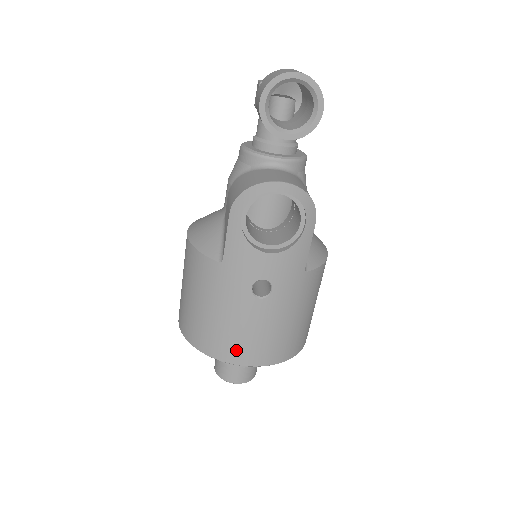
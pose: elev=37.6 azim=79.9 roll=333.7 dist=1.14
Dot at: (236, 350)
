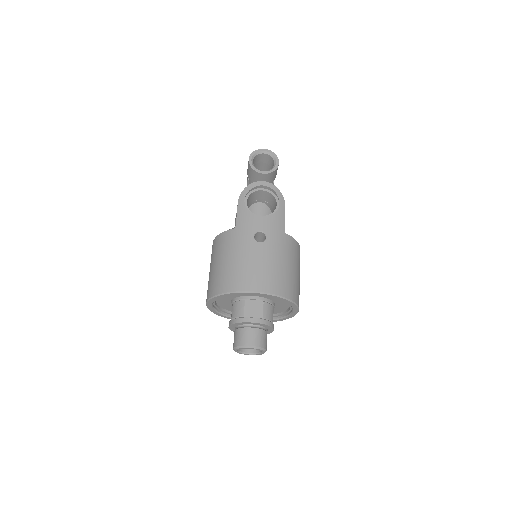
Dot at: (248, 280)
